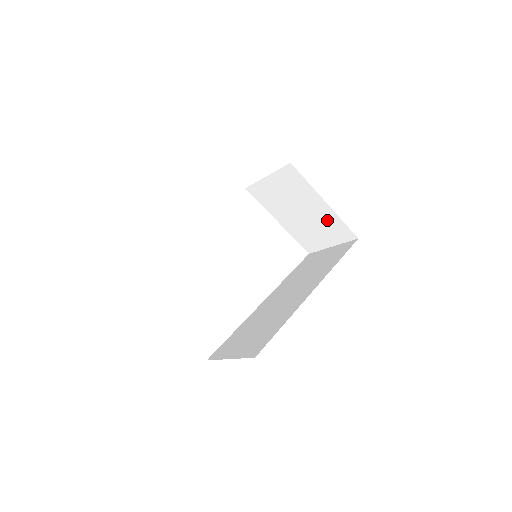
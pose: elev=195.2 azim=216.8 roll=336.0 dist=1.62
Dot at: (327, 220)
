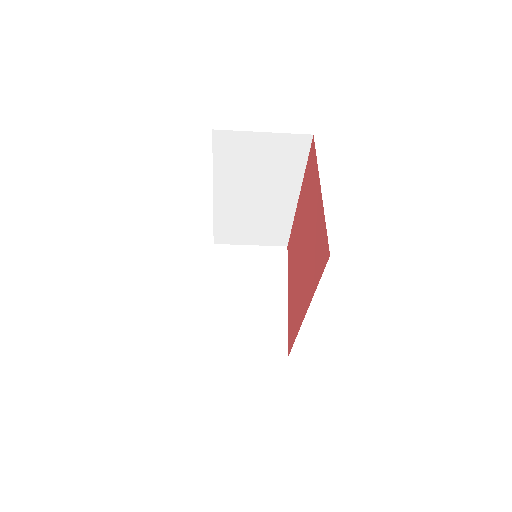
Dot at: (272, 320)
